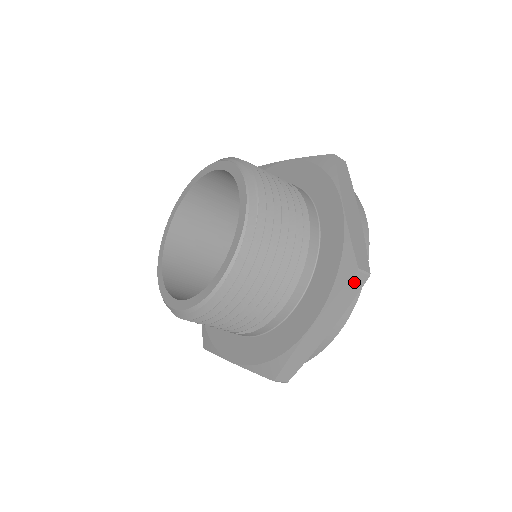
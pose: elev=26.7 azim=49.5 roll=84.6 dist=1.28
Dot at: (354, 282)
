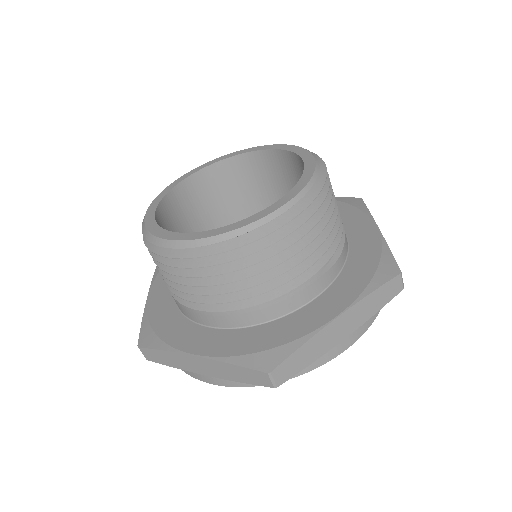
Dot at: occluded
